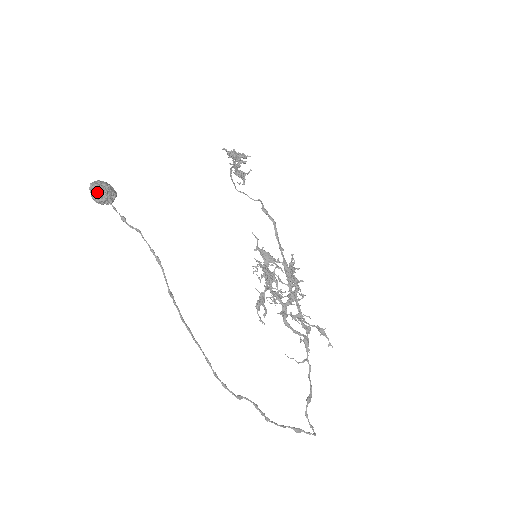
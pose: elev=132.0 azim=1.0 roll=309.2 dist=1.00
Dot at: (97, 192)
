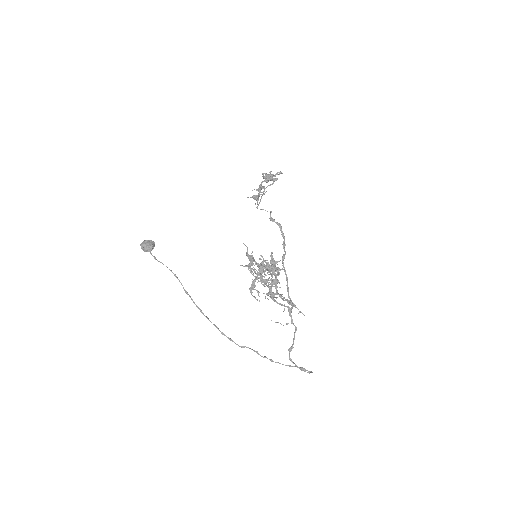
Dot at: (141, 248)
